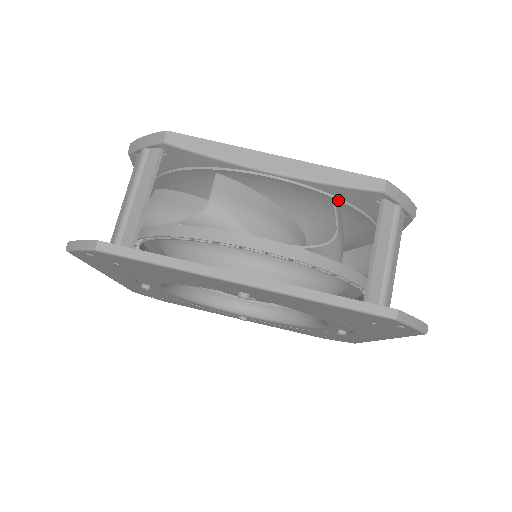
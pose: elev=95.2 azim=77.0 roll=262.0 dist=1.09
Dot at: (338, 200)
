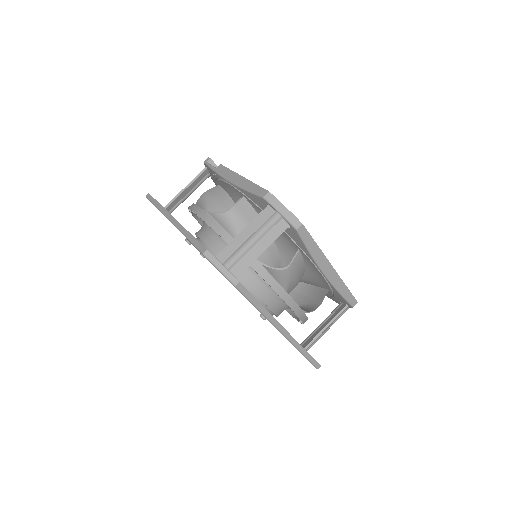
Dot at: (332, 292)
